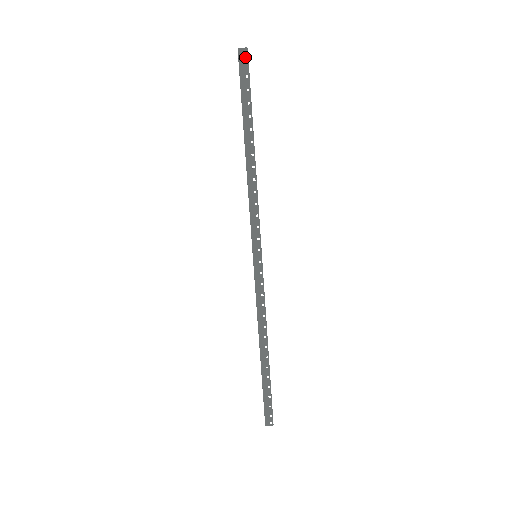
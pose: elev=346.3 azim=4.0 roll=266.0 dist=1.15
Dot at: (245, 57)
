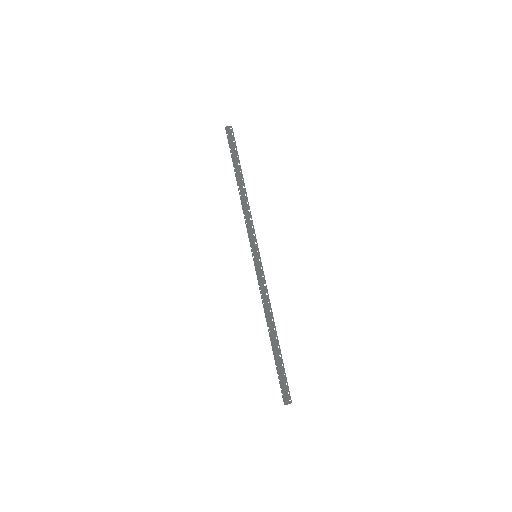
Dot at: (231, 131)
